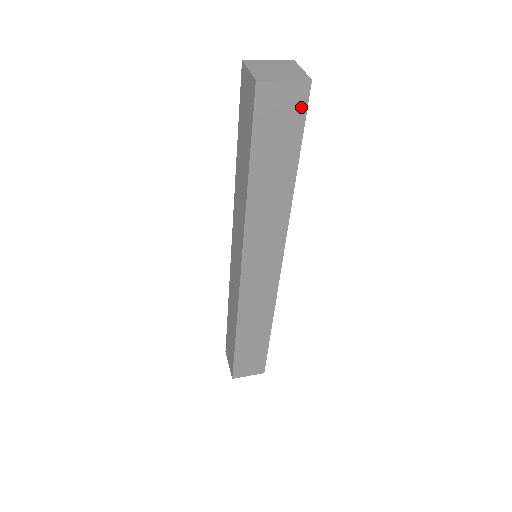
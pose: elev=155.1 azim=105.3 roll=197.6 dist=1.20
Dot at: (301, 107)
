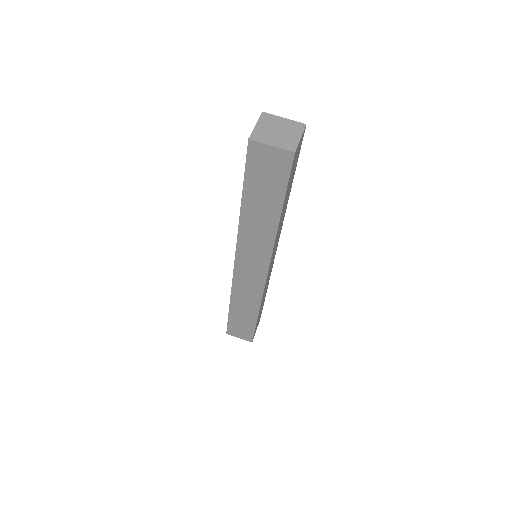
Dot at: occluded
